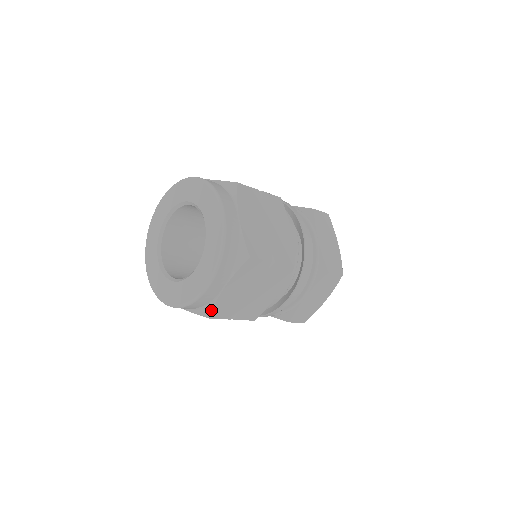
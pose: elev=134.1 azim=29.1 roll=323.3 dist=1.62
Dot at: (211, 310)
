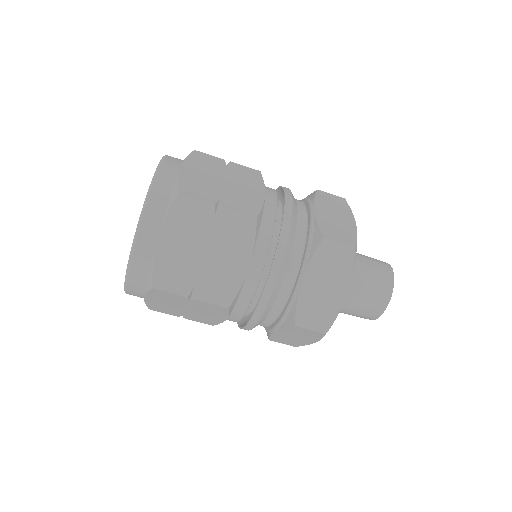
Dot at: (152, 274)
